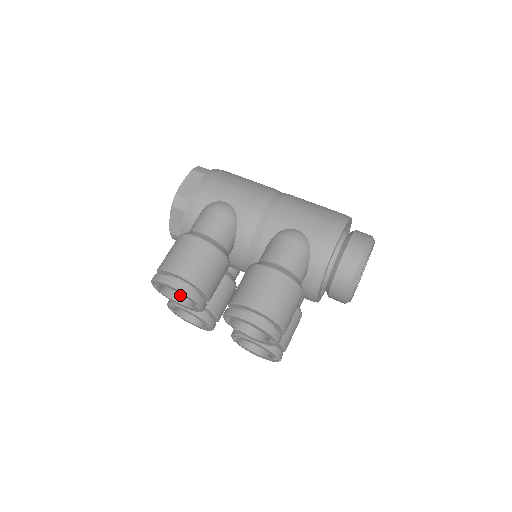
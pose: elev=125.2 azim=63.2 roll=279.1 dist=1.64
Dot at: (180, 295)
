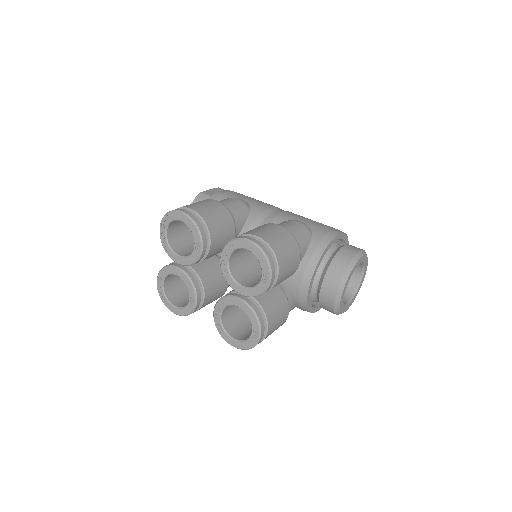
Dot at: (180, 251)
